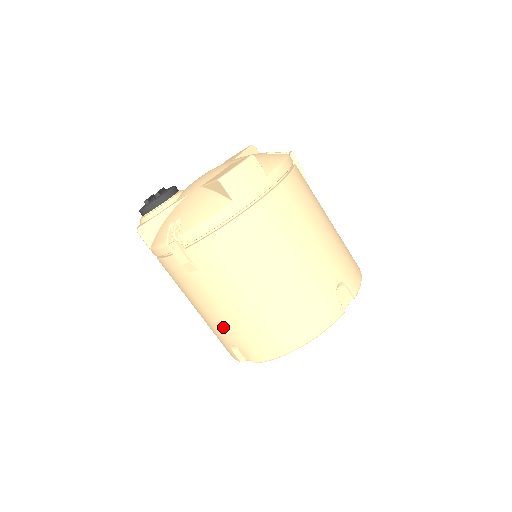
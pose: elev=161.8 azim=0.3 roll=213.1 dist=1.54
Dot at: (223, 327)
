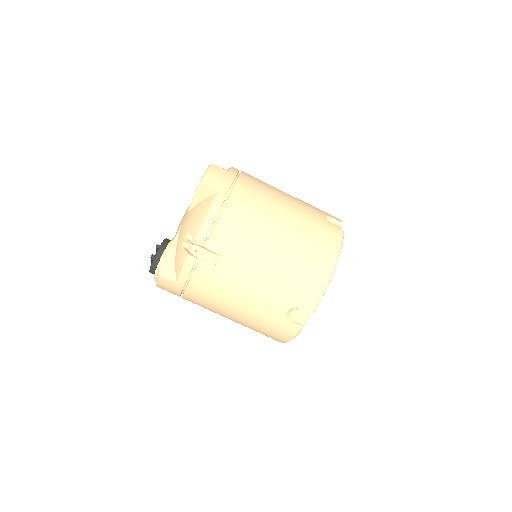
Dot at: (270, 299)
